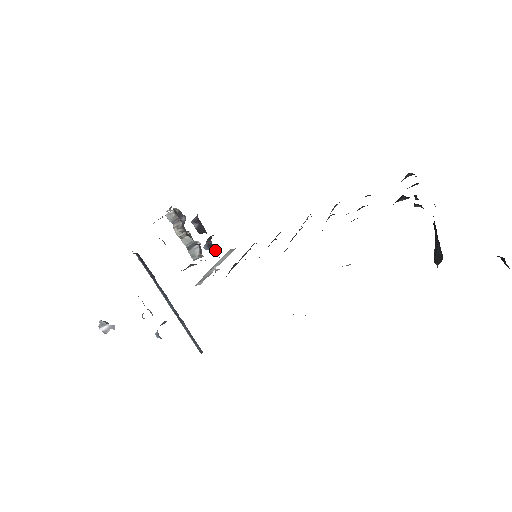
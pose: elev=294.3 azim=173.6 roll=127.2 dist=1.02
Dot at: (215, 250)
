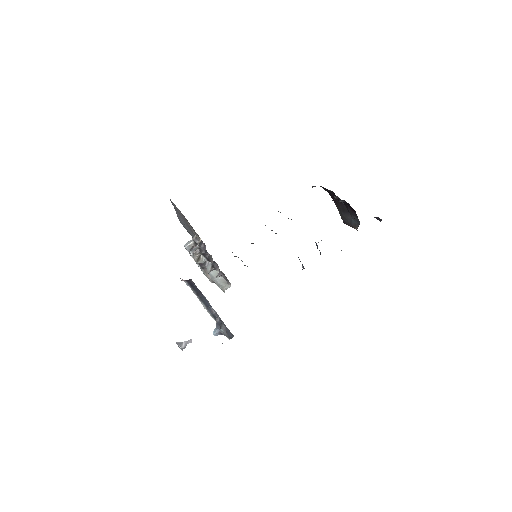
Dot at: occluded
